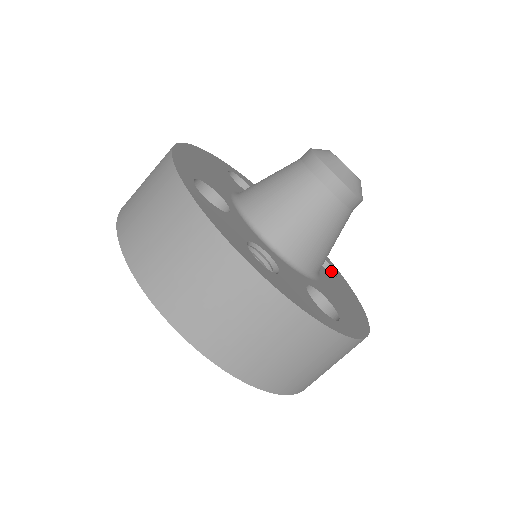
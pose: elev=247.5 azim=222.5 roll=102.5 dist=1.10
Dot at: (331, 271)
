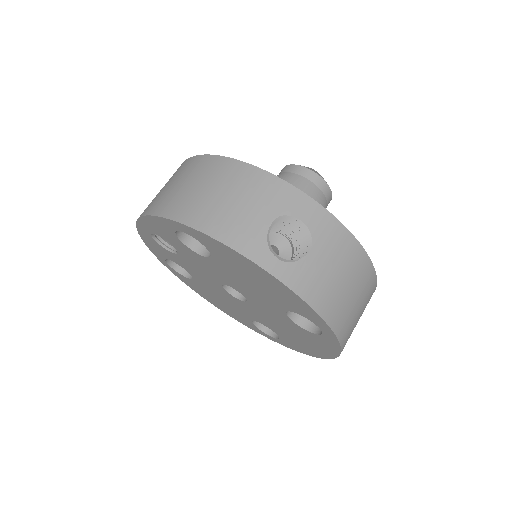
Dot at: occluded
